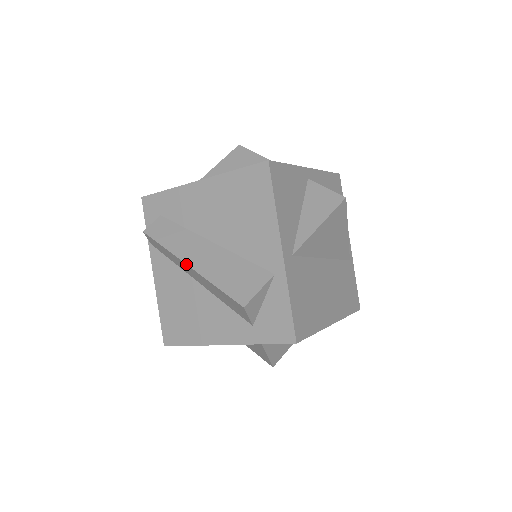
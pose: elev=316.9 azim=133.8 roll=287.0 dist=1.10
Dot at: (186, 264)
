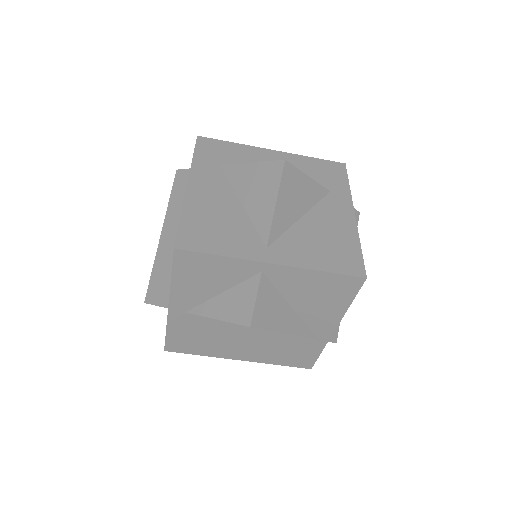
Dot at: (161, 231)
